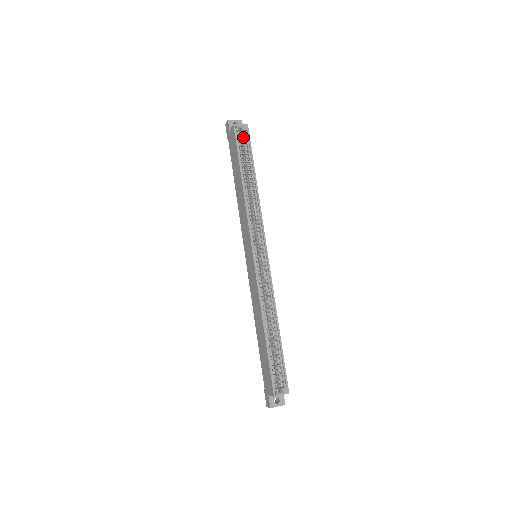
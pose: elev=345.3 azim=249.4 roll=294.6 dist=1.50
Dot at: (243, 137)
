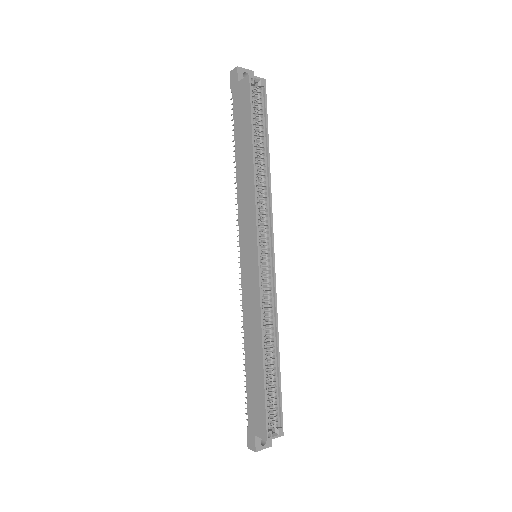
Dot at: (258, 95)
